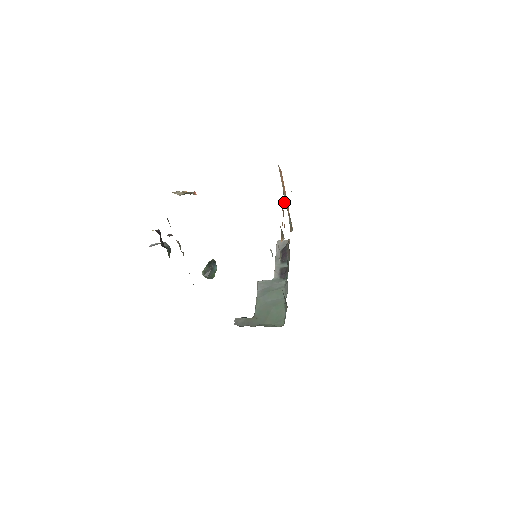
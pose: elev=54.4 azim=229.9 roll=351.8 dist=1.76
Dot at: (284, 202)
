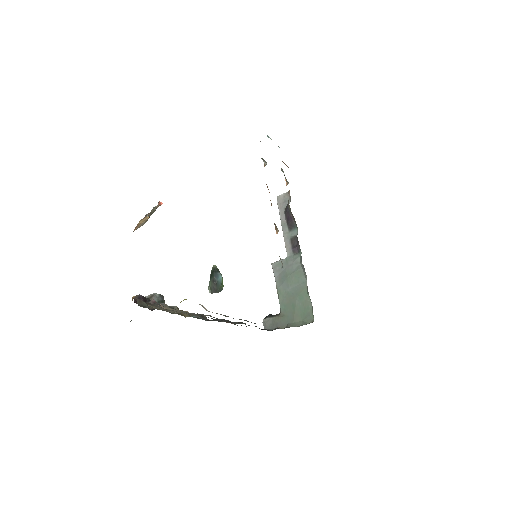
Dot at: (264, 165)
